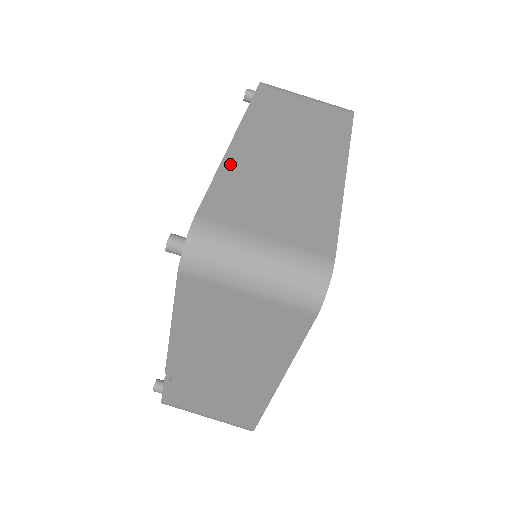
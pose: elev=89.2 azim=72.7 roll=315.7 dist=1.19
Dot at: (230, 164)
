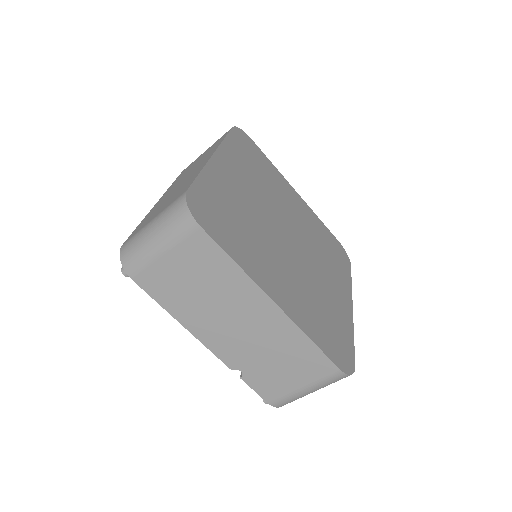
Dot at: occluded
